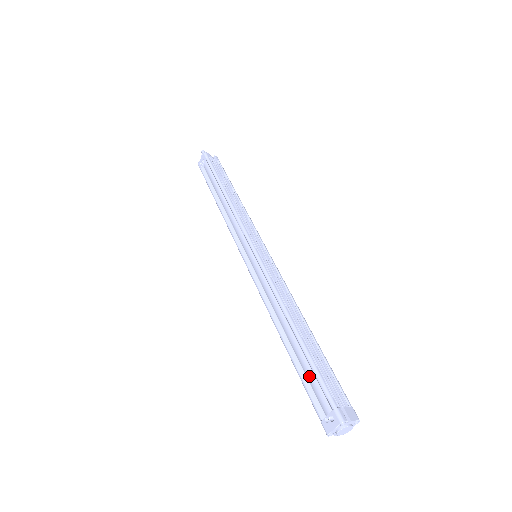
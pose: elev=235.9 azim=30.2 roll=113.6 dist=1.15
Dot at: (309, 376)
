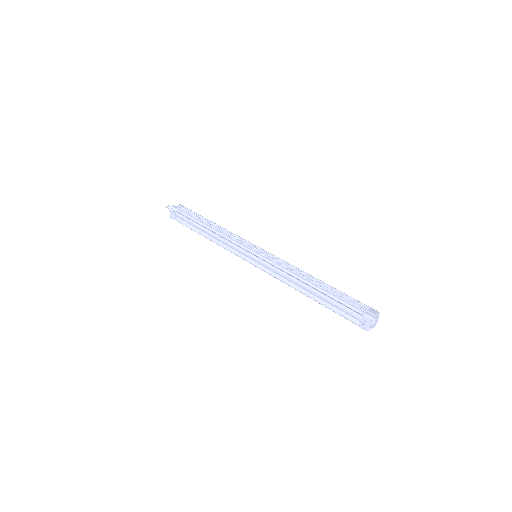
Dot at: (337, 306)
